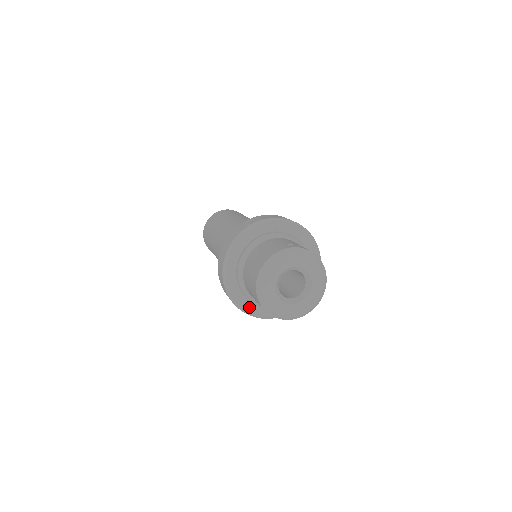
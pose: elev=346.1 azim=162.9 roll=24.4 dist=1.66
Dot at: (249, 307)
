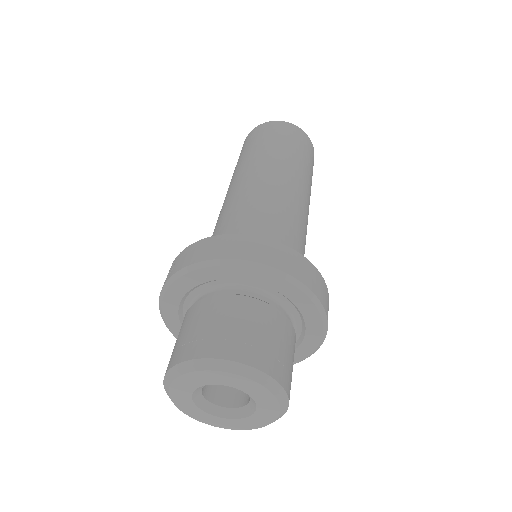
Dot at: occluded
